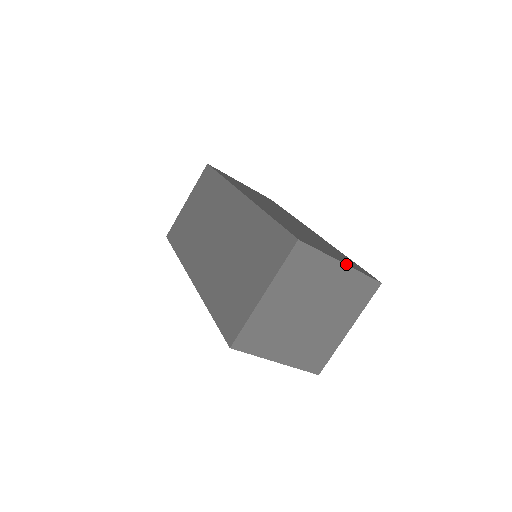
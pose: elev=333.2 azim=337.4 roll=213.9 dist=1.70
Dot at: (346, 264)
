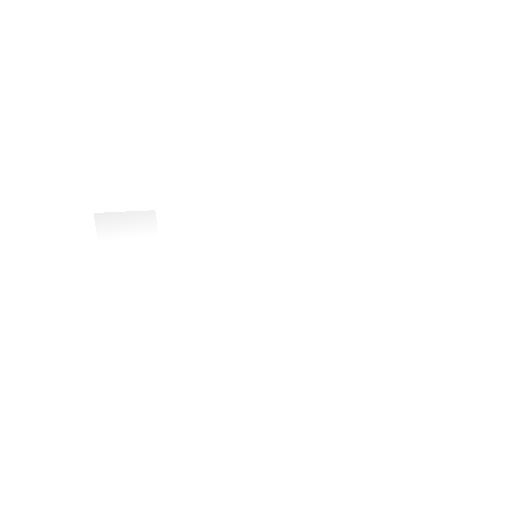
Dot at: occluded
